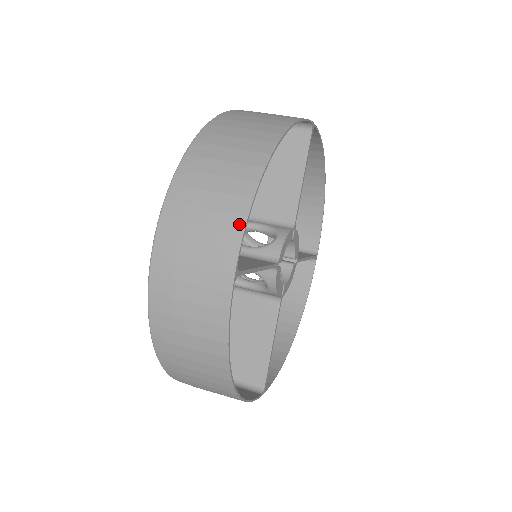
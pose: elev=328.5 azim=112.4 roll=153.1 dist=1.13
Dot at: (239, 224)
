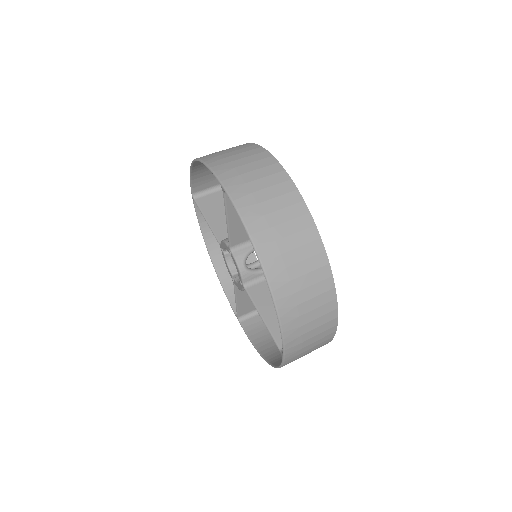
Dot at: (334, 314)
